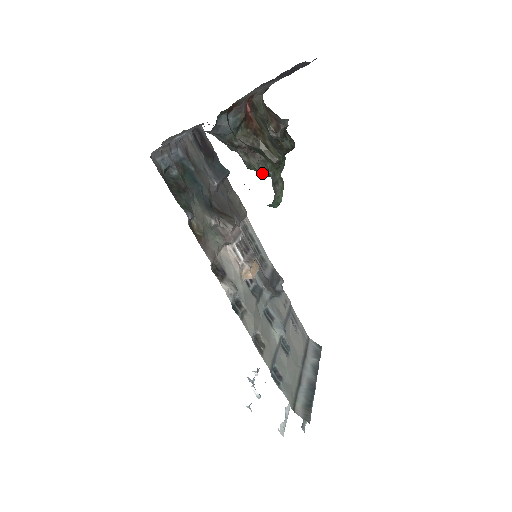
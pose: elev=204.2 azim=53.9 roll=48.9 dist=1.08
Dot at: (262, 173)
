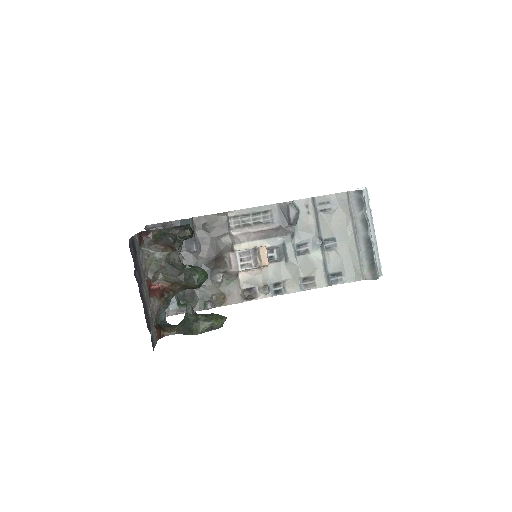
Dot at: occluded
